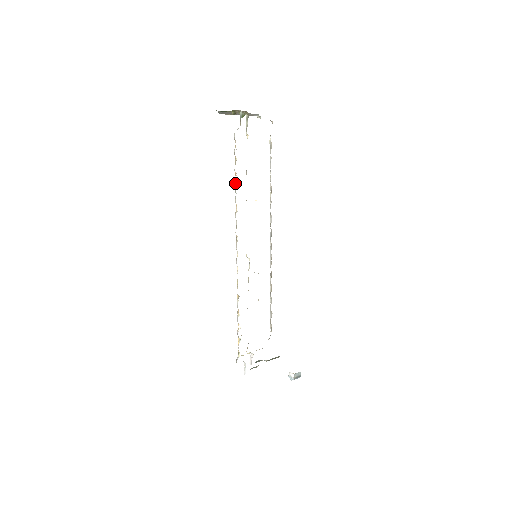
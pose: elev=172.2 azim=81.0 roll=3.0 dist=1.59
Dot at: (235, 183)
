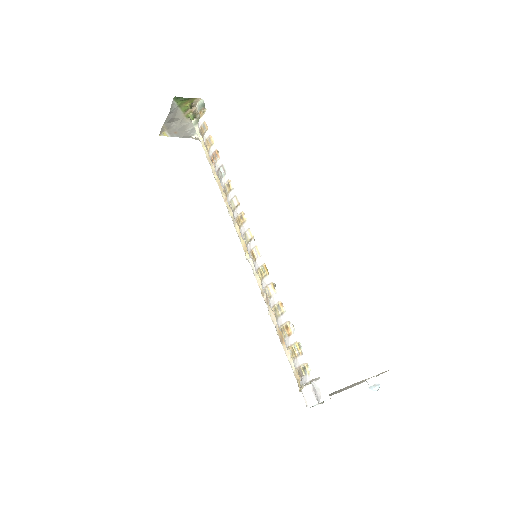
Dot at: (220, 160)
